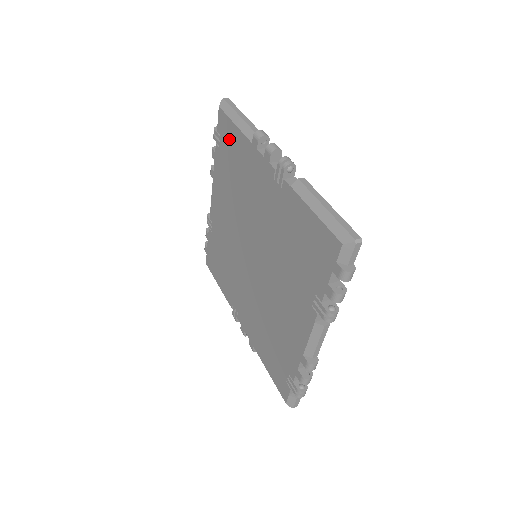
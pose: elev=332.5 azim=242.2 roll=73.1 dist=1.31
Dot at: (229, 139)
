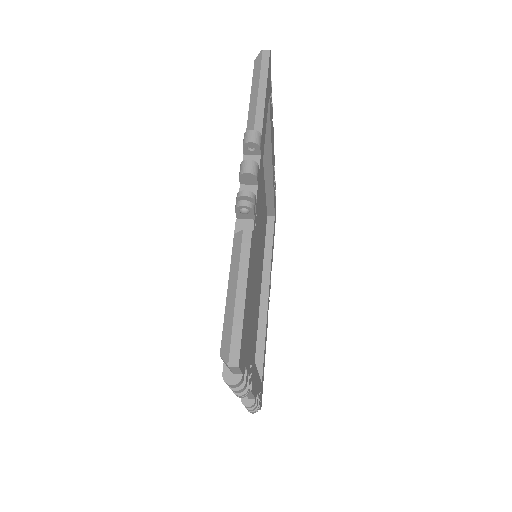
Dot at: occluded
